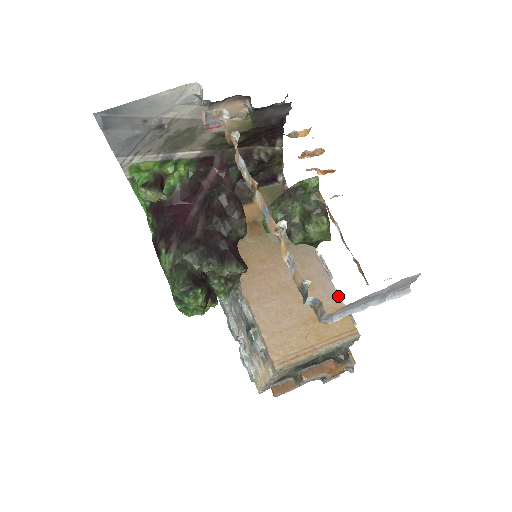
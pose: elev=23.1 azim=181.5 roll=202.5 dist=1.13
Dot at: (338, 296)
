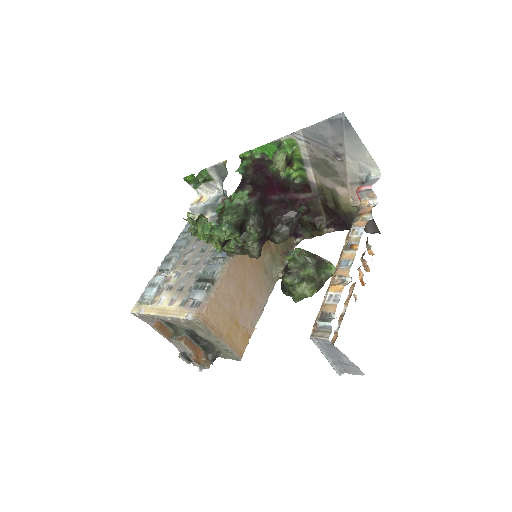
Dot at: occluded
